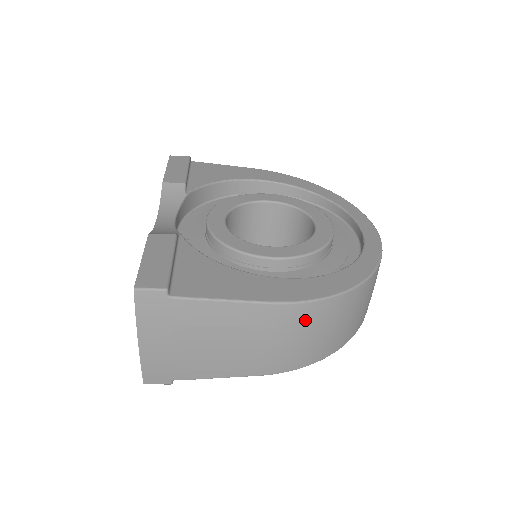
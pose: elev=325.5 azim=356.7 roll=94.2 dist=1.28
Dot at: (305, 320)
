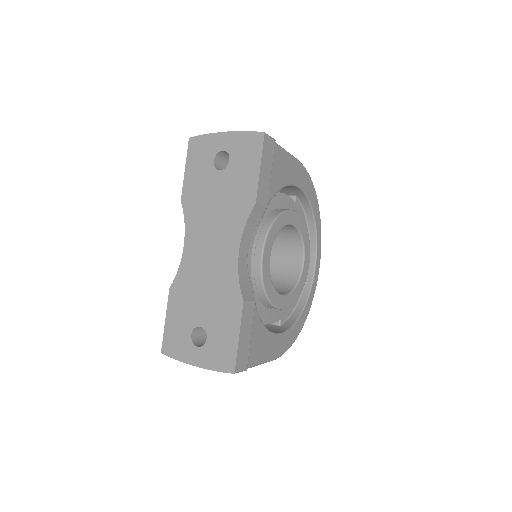
Dot at: occluded
